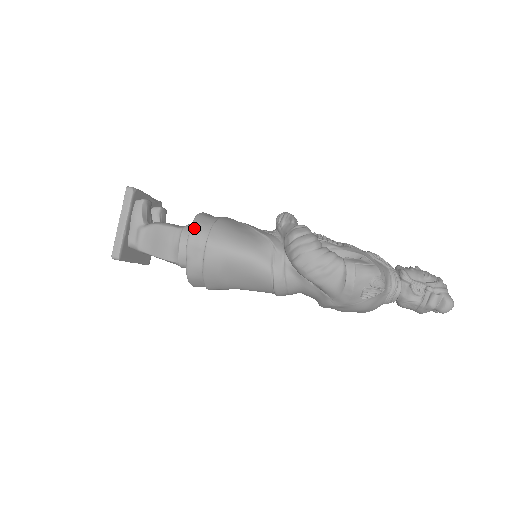
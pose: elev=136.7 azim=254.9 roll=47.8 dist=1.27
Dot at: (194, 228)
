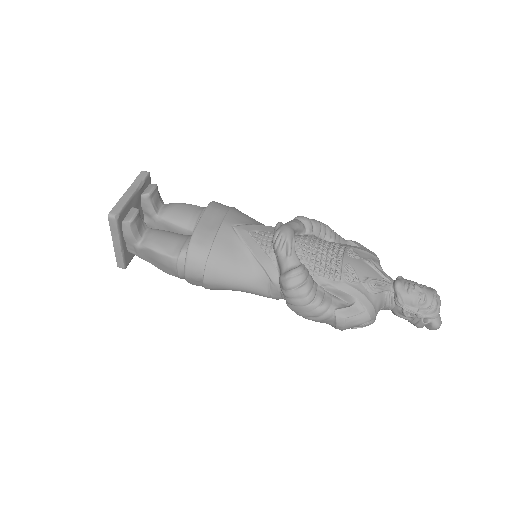
Dot at: (188, 267)
